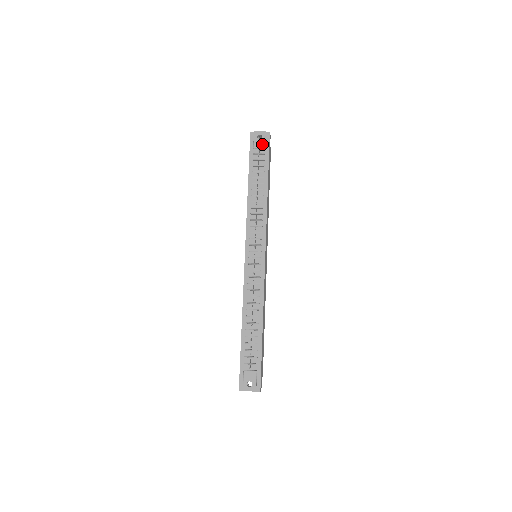
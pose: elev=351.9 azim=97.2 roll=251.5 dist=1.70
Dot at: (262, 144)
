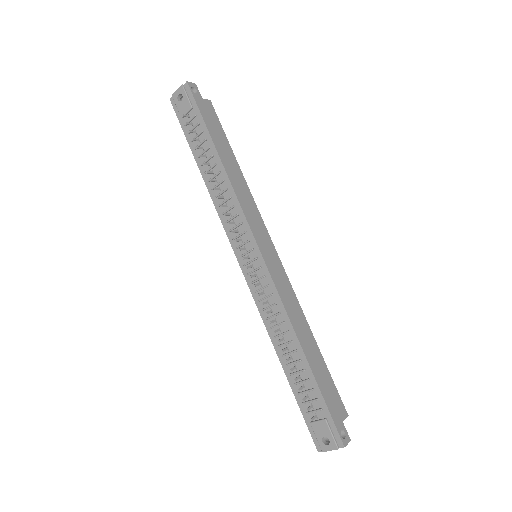
Dot at: (186, 105)
